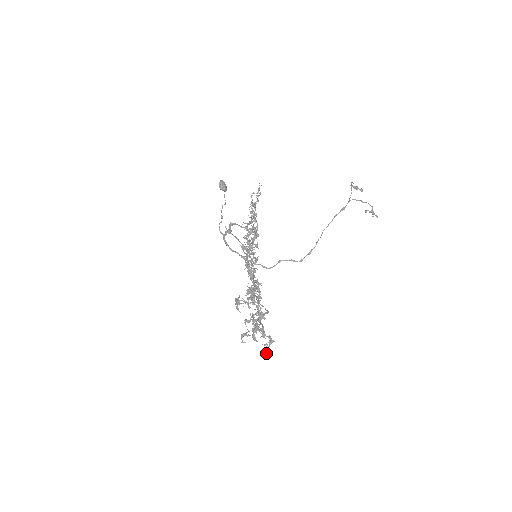
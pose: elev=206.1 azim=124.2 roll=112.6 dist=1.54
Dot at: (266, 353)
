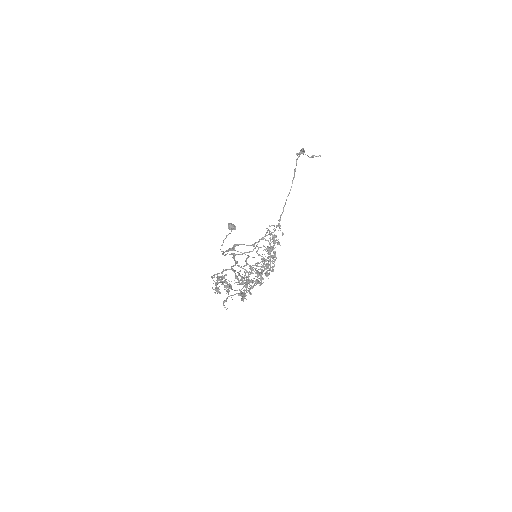
Dot at: (215, 289)
